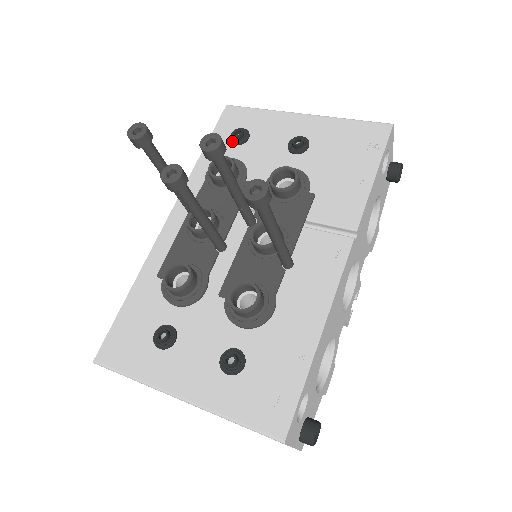
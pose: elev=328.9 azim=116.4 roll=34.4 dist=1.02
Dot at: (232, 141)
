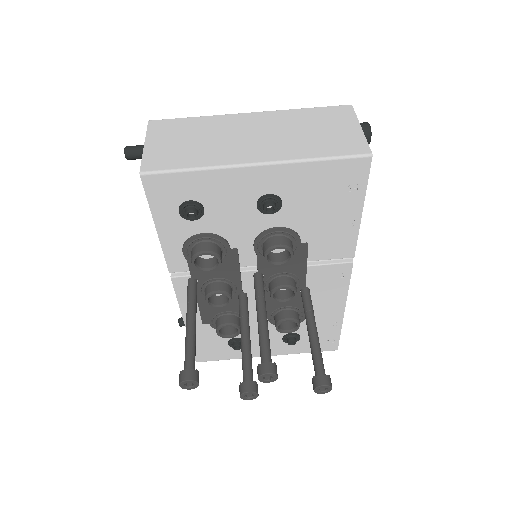
Dot at: (187, 219)
